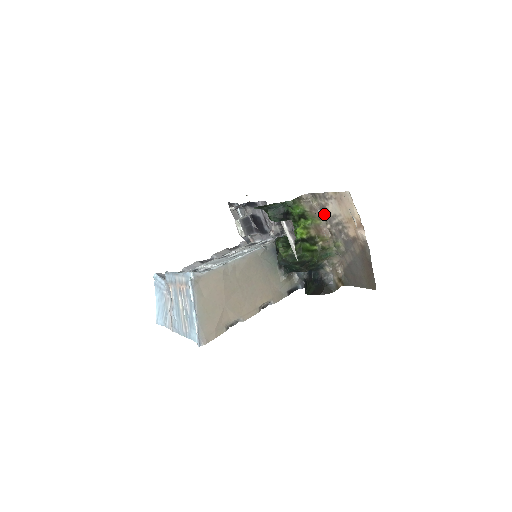
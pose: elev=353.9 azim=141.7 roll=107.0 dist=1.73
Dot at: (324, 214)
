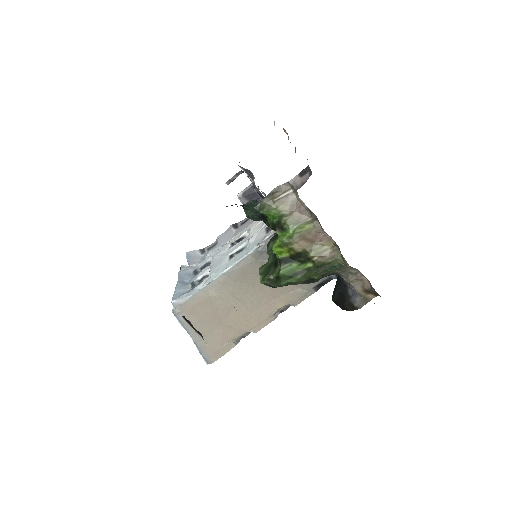
Dot at: (314, 215)
